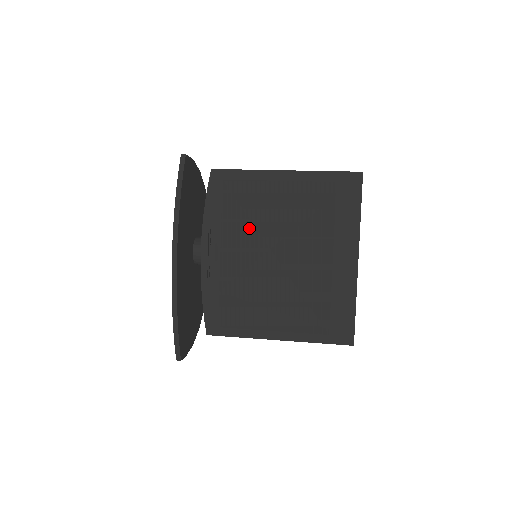
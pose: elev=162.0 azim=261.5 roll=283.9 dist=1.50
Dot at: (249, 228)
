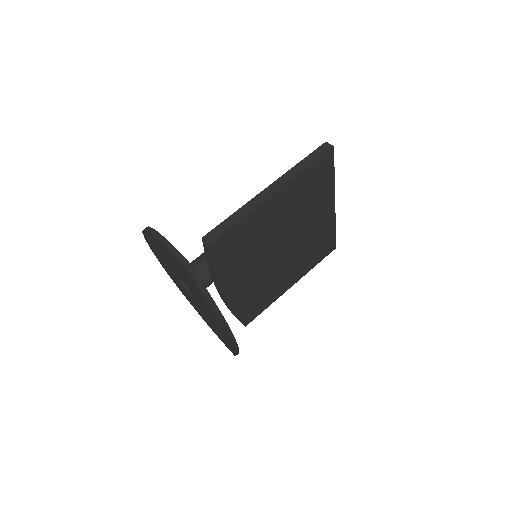
Dot at: (256, 252)
